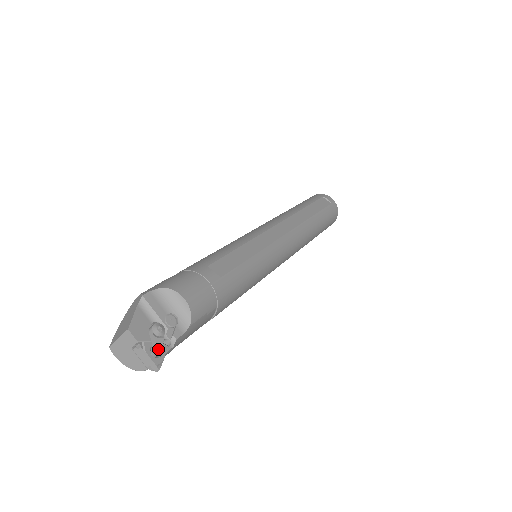
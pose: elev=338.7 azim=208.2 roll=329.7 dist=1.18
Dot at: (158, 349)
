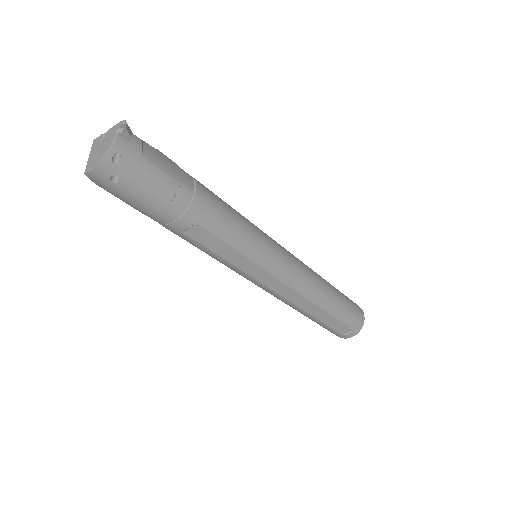
Dot at: occluded
